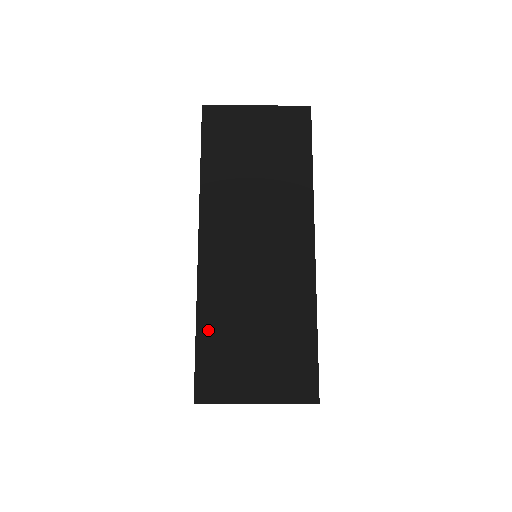
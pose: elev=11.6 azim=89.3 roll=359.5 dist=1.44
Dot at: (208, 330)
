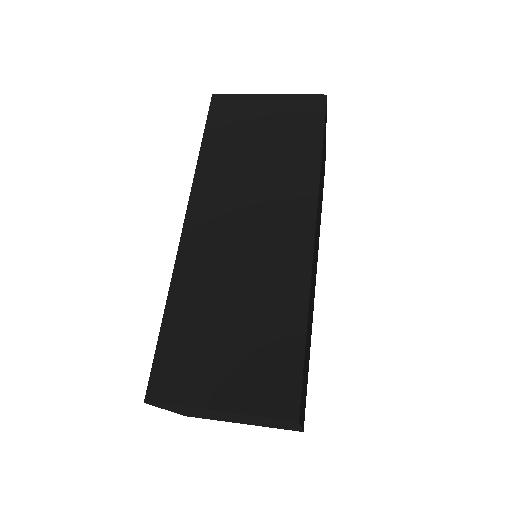
Dot at: (177, 318)
